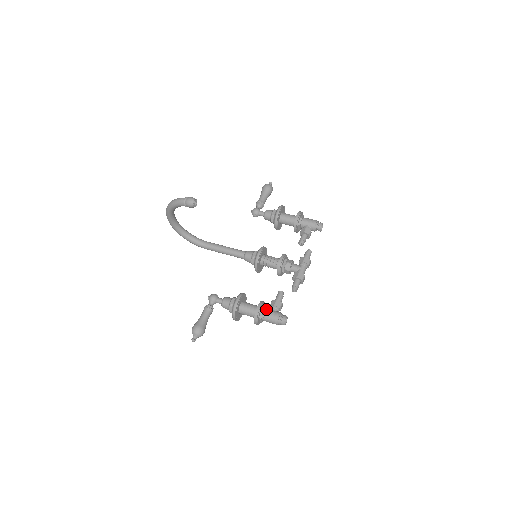
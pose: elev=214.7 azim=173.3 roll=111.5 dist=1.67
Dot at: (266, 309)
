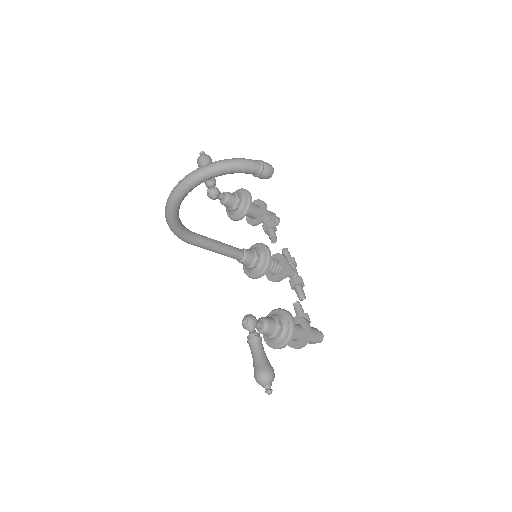
Dot at: occluded
